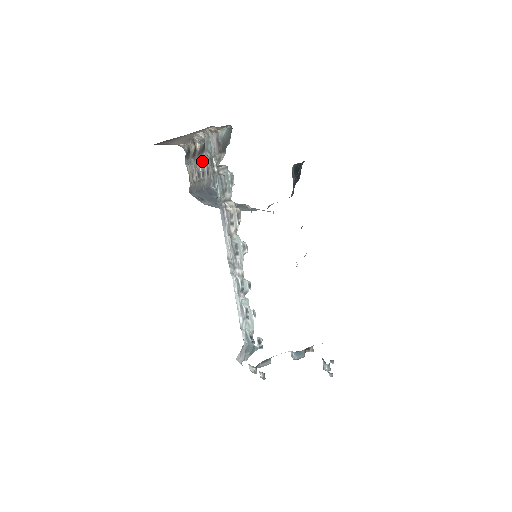
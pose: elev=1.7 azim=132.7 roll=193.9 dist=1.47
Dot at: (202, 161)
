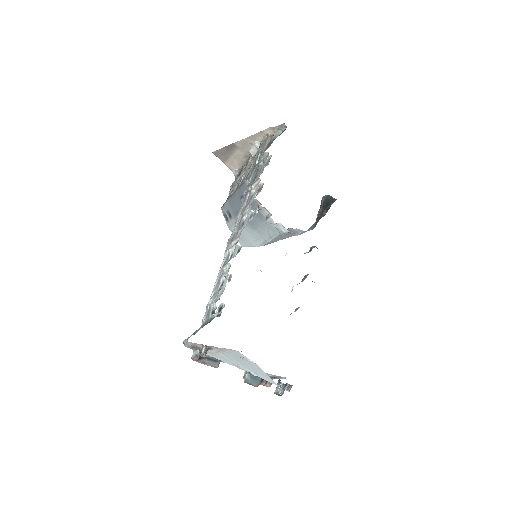
Dot at: (247, 170)
